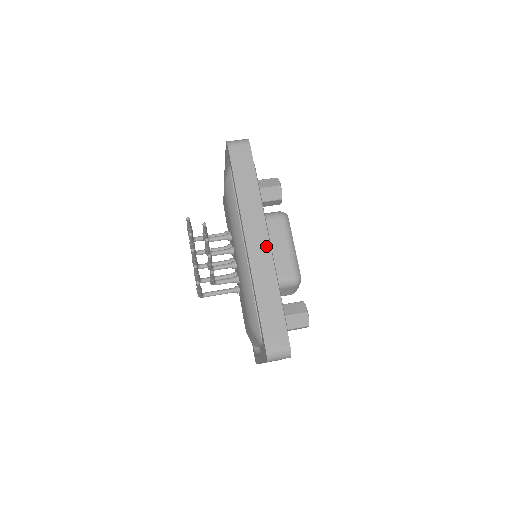
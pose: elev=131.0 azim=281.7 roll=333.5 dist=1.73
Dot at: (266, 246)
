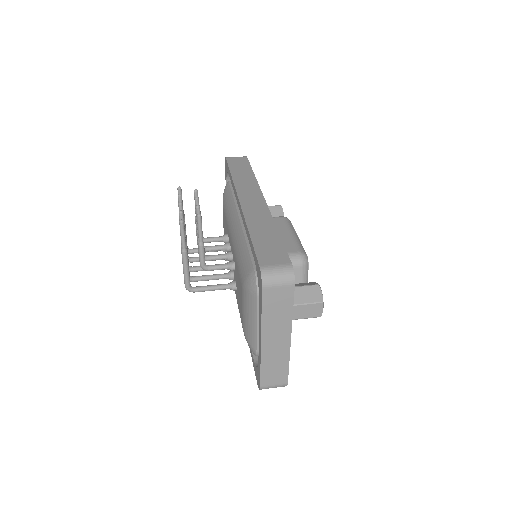
Dot at: (261, 202)
